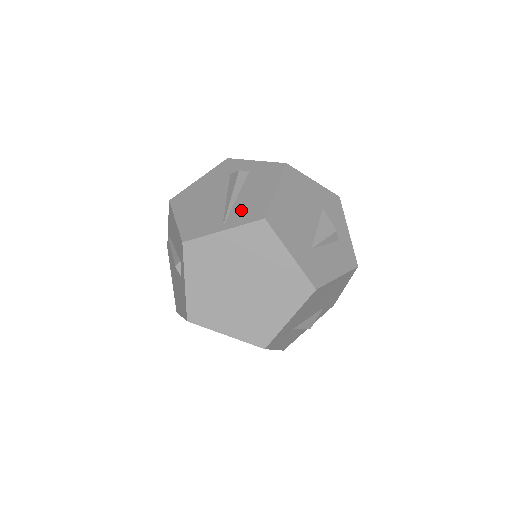
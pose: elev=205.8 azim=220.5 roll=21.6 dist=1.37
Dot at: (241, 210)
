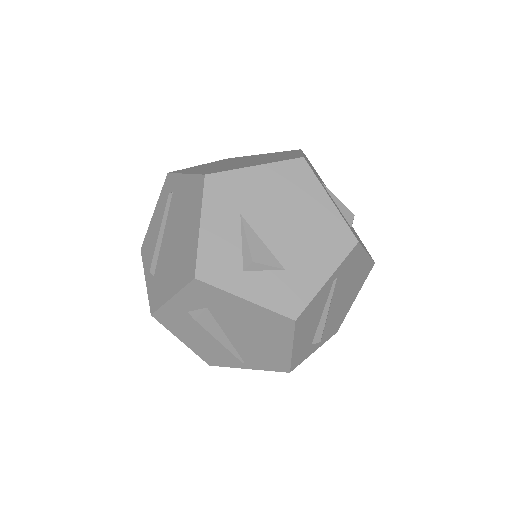
Dot at: occluded
